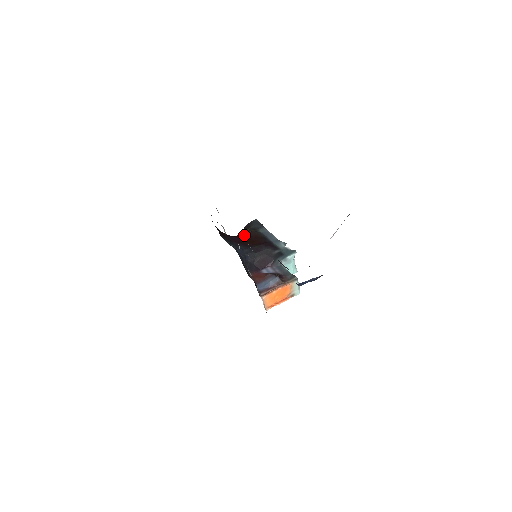
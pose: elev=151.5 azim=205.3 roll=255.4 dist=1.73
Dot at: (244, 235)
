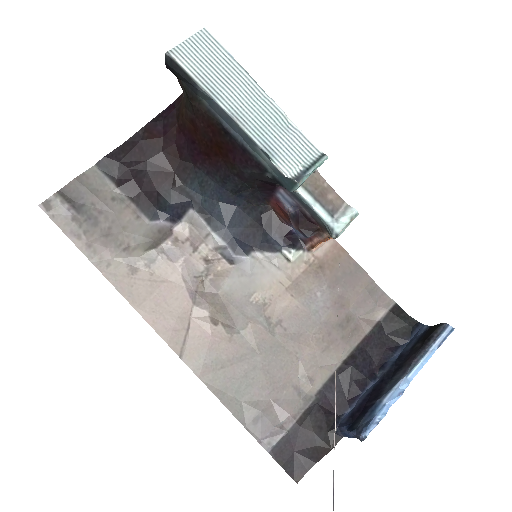
Dot at: (192, 124)
